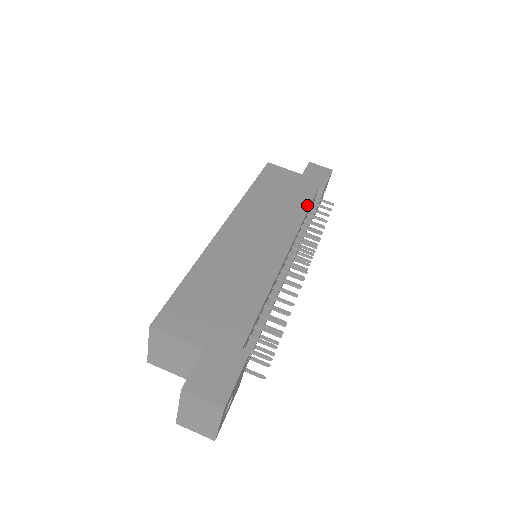
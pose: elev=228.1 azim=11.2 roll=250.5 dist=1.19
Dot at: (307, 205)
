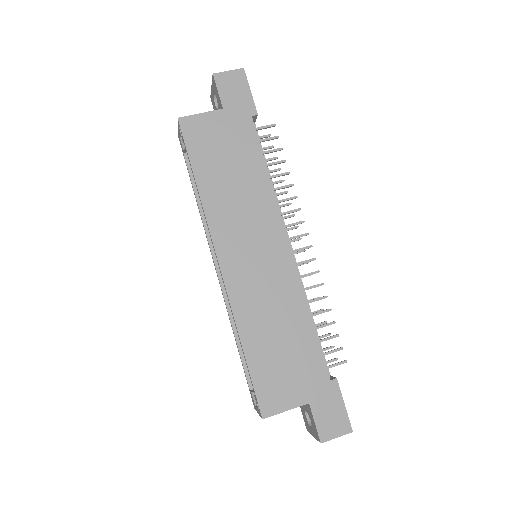
Dot at: (262, 162)
